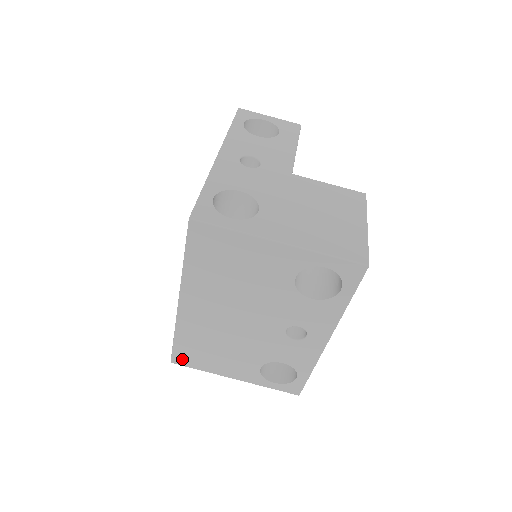
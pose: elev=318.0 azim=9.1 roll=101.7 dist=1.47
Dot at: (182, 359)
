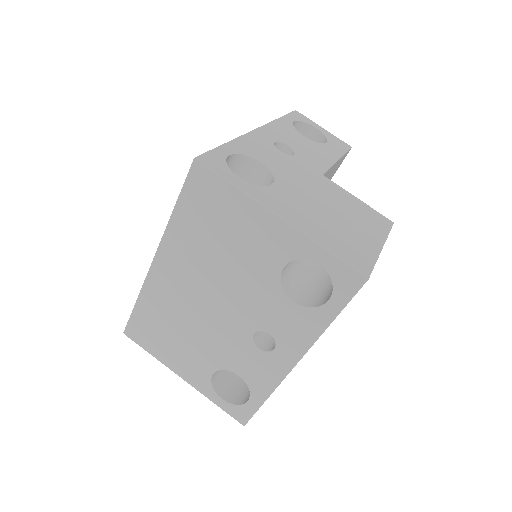
Dot at: (136, 333)
